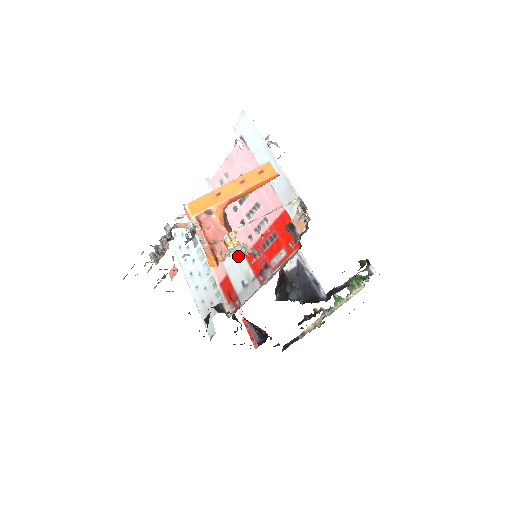
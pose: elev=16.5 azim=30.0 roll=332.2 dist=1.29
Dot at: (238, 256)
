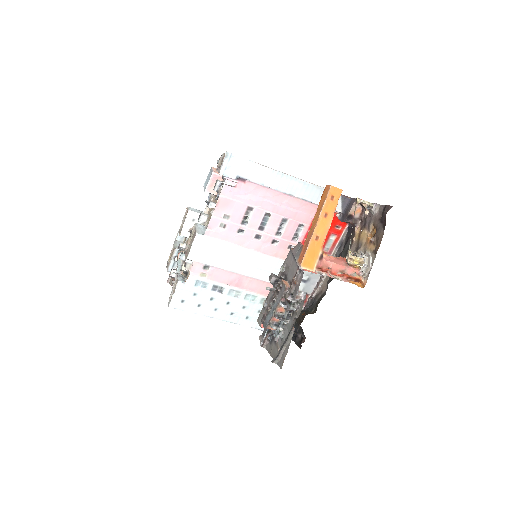
Dot at: occluded
